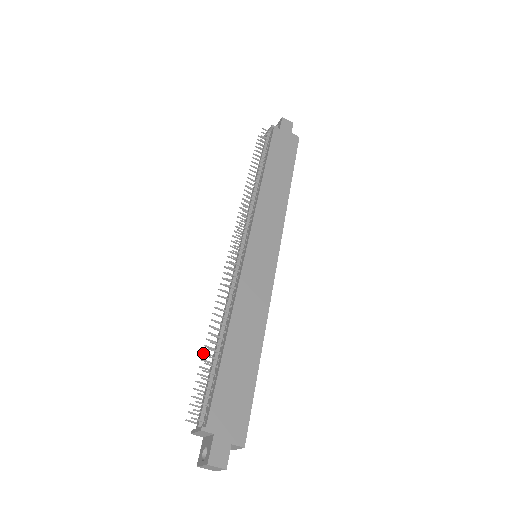
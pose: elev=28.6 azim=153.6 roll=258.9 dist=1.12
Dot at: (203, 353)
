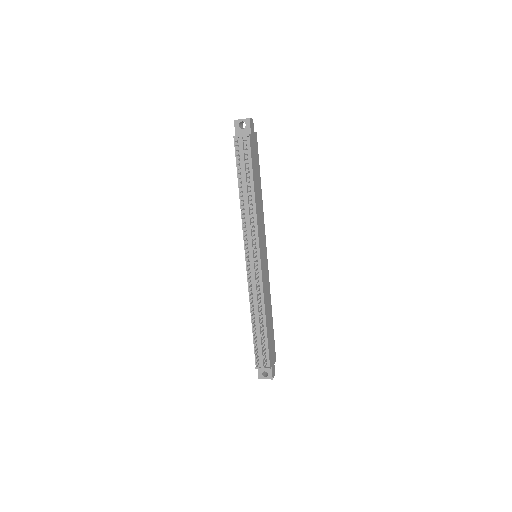
Dot at: occluded
